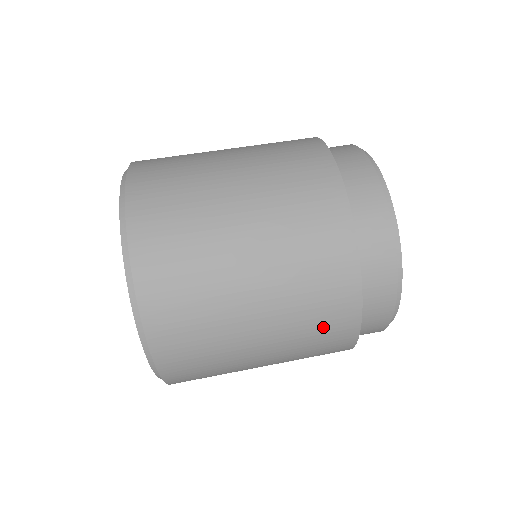
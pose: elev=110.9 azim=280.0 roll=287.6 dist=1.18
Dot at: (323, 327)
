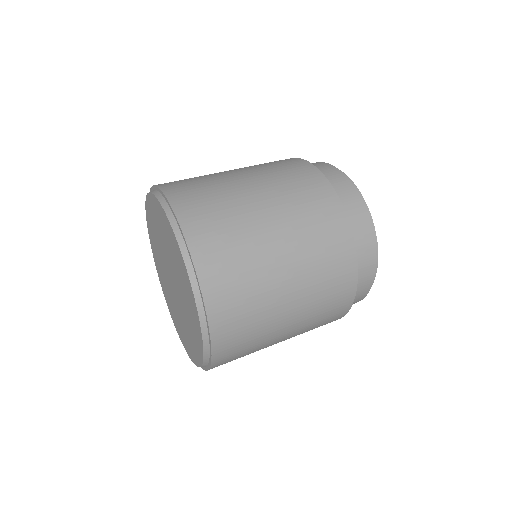
Dot at: (314, 207)
